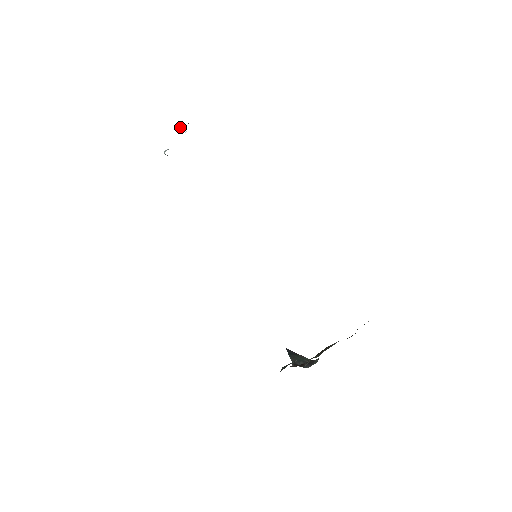
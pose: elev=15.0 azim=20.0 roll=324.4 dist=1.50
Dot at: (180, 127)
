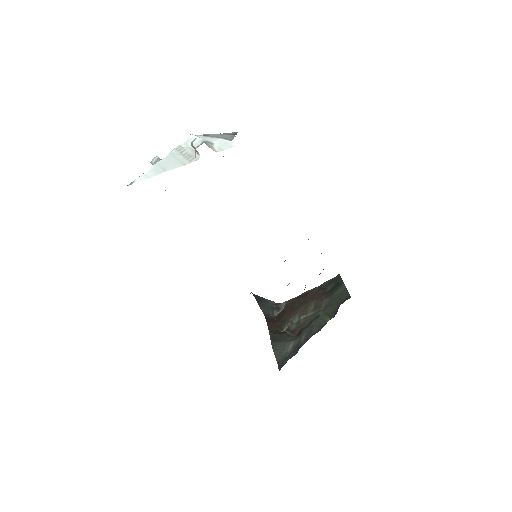
Dot at: (193, 147)
